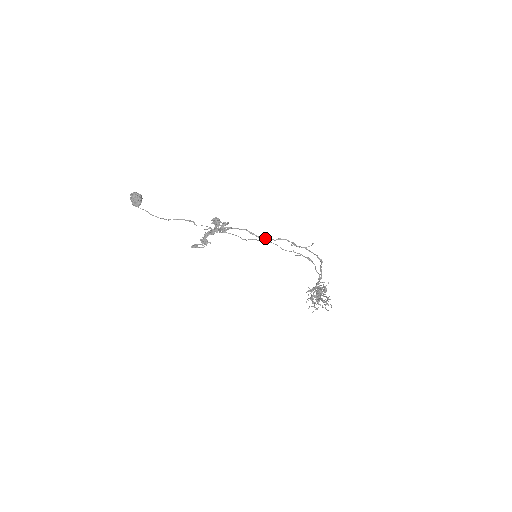
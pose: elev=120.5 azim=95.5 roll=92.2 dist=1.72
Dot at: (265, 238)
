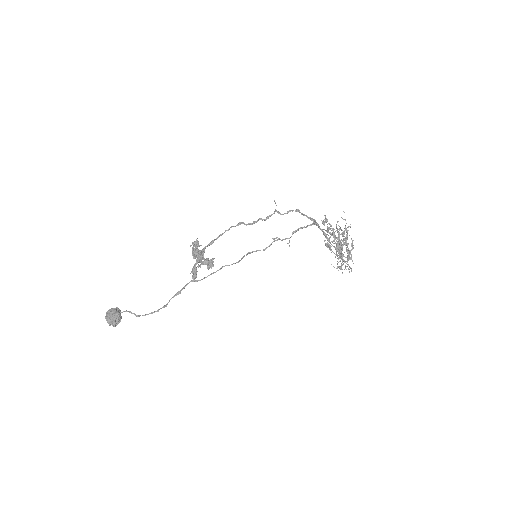
Dot at: (241, 222)
